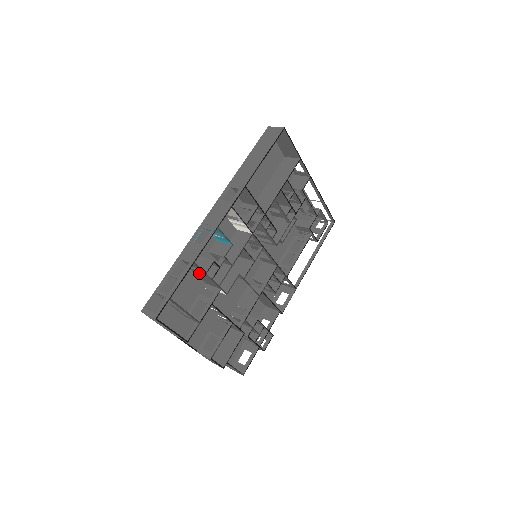
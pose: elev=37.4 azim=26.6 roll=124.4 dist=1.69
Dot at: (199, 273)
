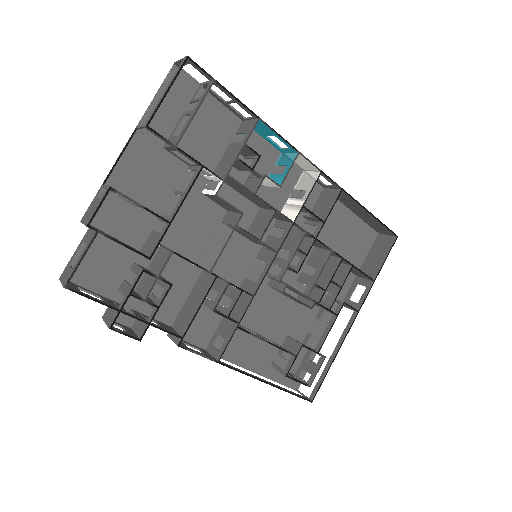
Dot at: (233, 149)
